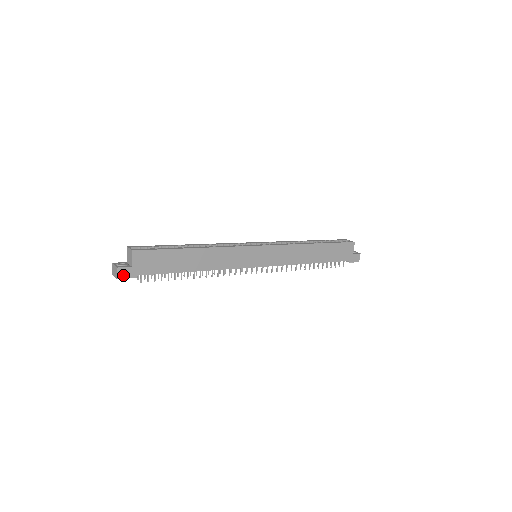
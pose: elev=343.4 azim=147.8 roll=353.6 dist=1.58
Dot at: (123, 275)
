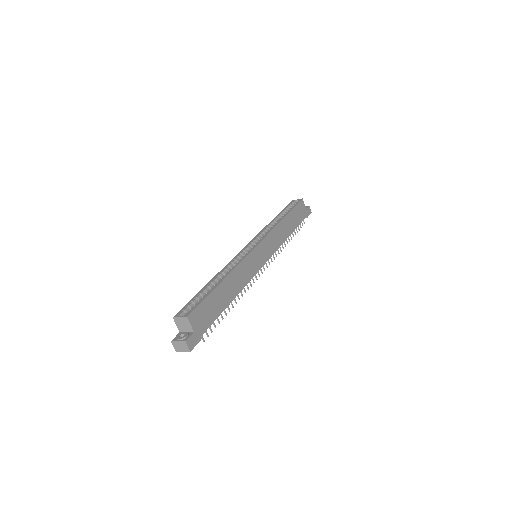
Dot at: (192, 345)
